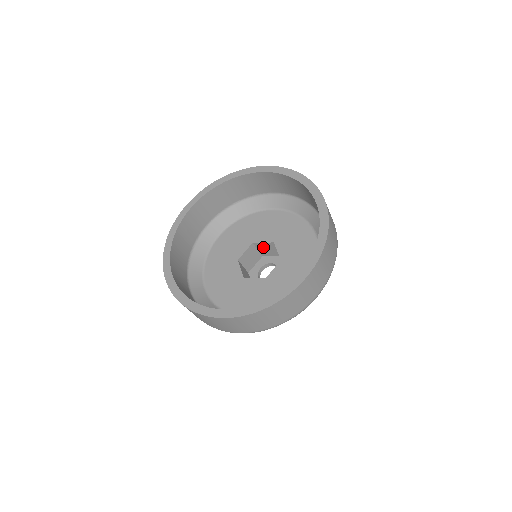
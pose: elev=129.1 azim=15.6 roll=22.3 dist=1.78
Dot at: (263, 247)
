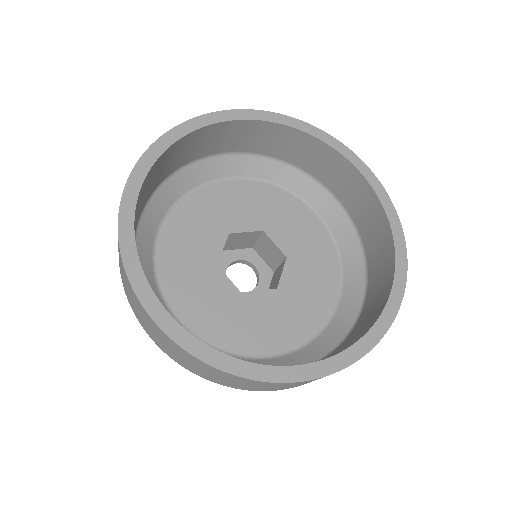
Dot at: (268, 245)
